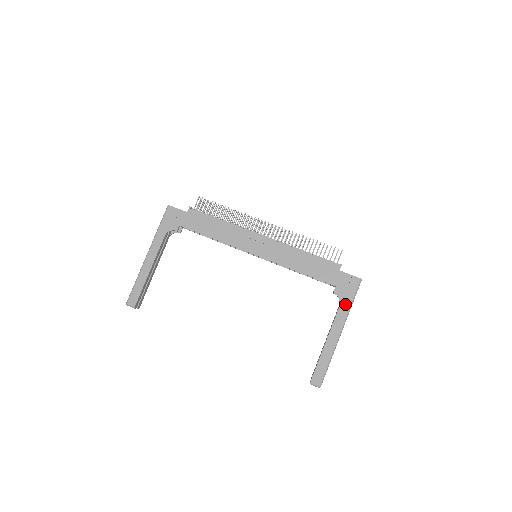
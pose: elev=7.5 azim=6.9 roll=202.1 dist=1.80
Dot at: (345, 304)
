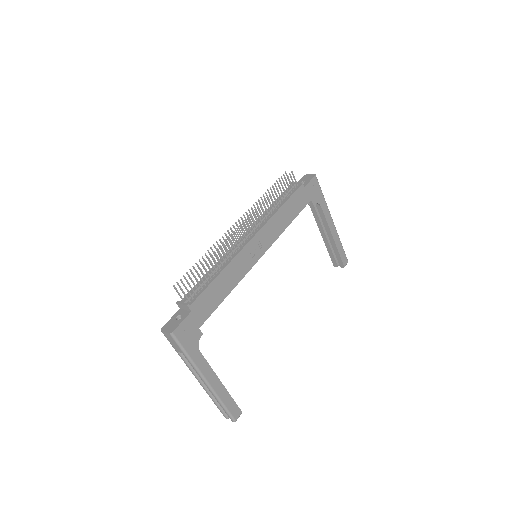
Dot at: (322, 202)
